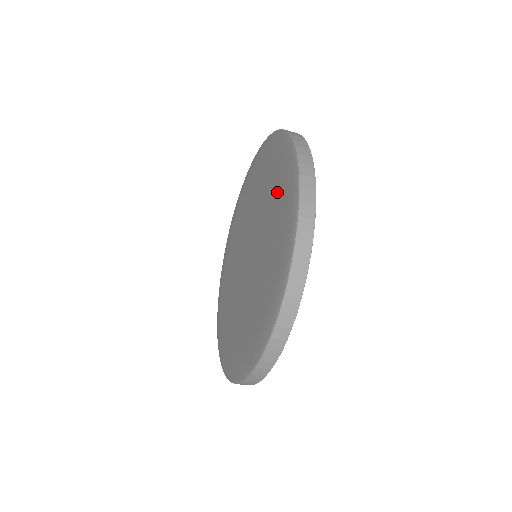
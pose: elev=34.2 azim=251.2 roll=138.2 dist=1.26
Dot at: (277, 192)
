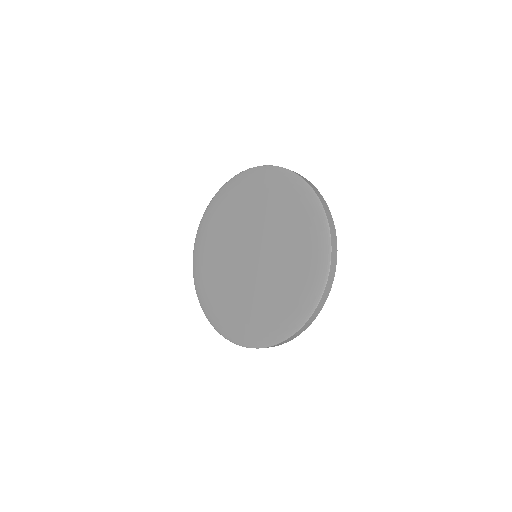
Dot at: (297, 222)
